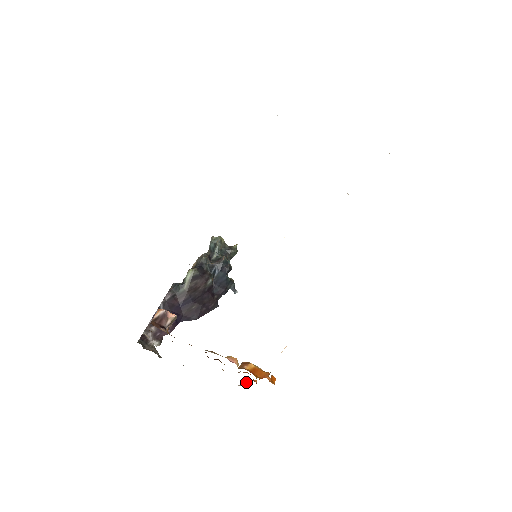
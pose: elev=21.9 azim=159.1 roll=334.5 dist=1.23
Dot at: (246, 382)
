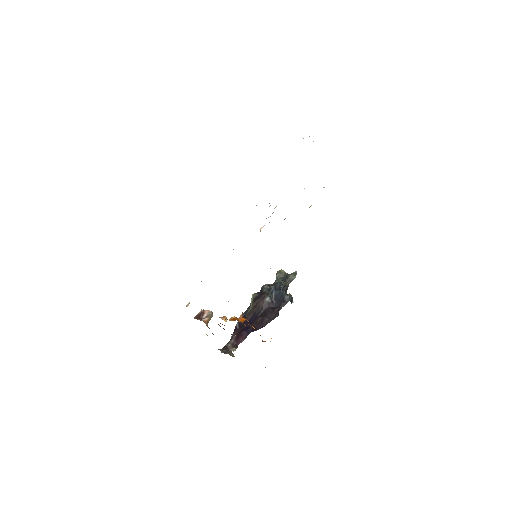
Dot at: occluded
